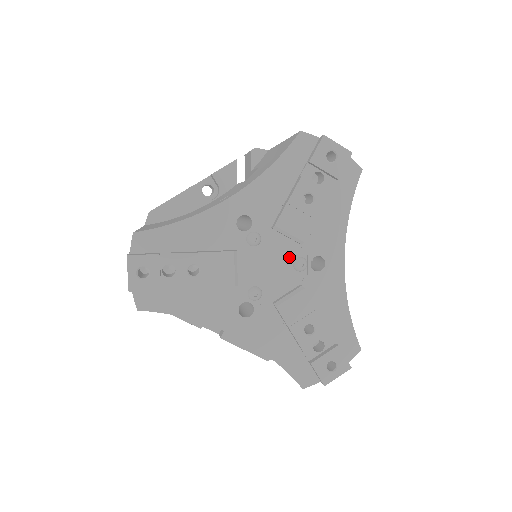
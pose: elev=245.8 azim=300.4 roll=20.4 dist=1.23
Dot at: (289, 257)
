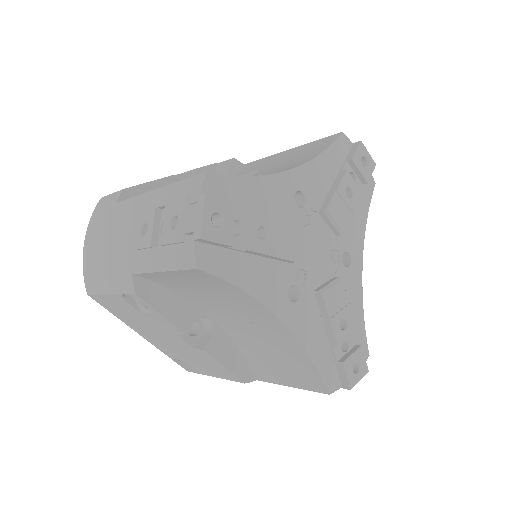
Dot at: (328, 246)
